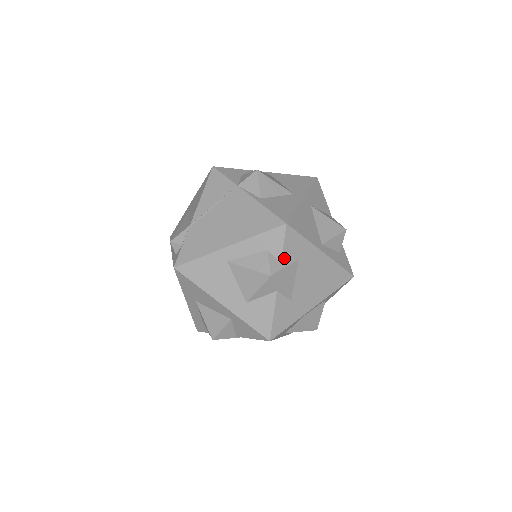
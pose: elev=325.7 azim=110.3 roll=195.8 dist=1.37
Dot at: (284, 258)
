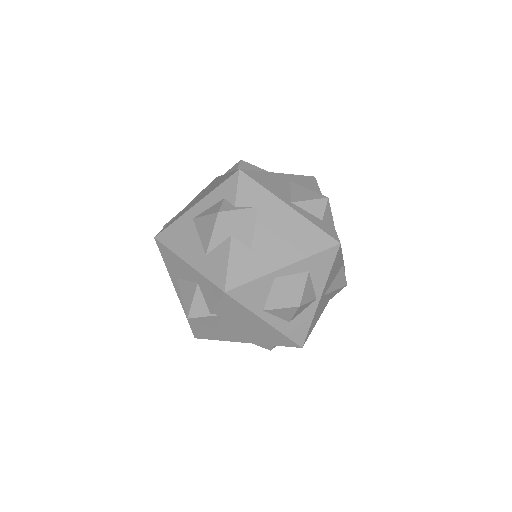
Dot at: (239, 203)
